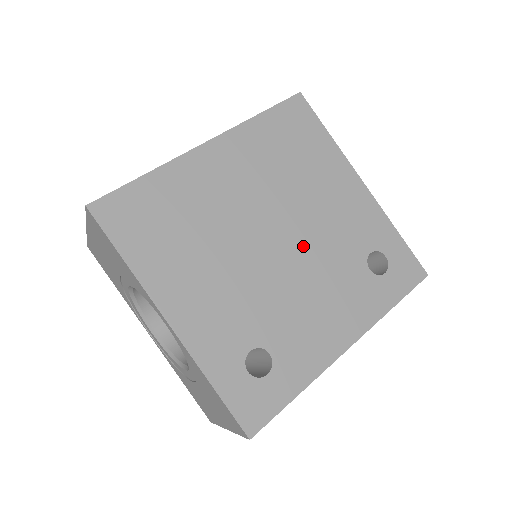
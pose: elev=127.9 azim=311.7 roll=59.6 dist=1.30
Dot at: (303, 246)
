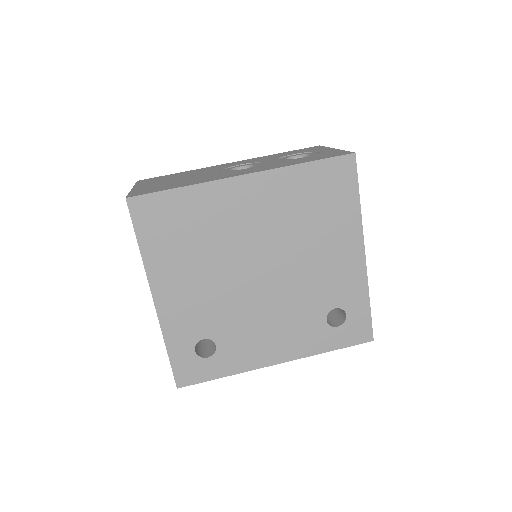
Dot at: (282, 284)
